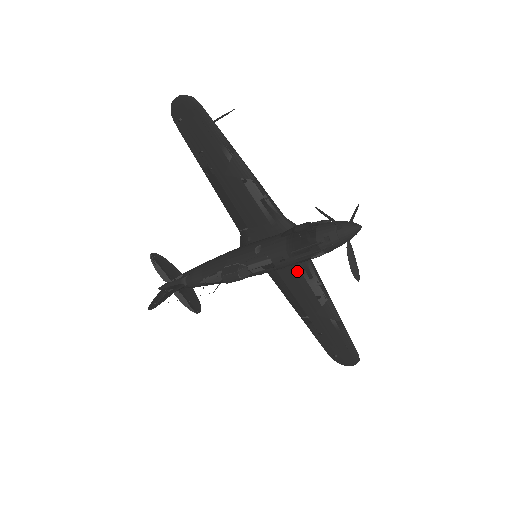
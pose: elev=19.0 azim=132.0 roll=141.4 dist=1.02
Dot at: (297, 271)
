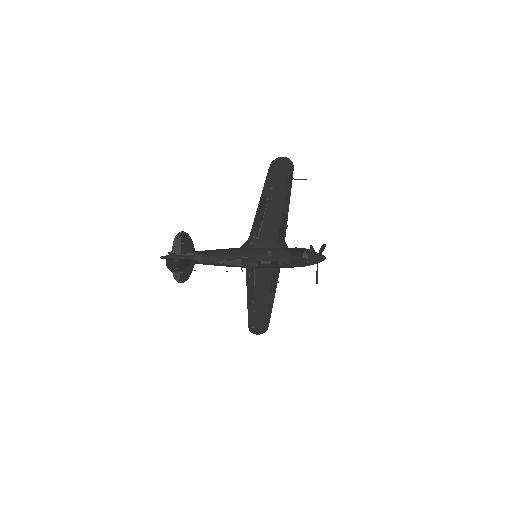
Dot at: (271, 271)
